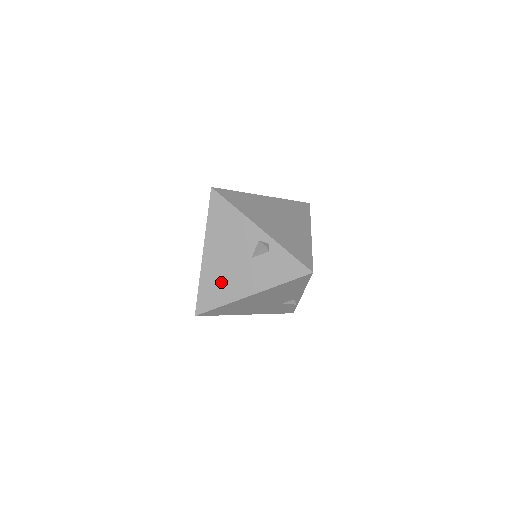
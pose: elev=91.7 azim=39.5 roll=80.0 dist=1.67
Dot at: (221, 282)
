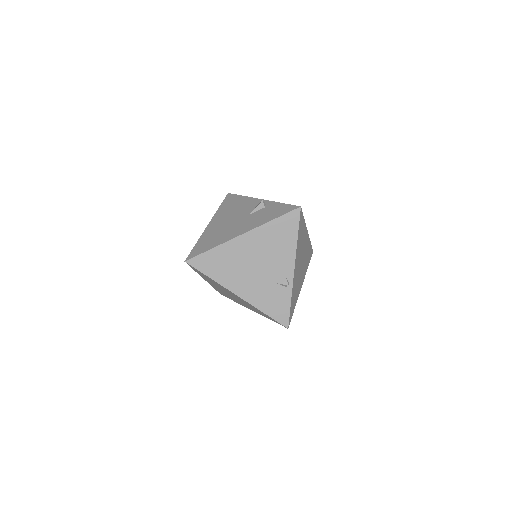
Dot at: (218, 234)
